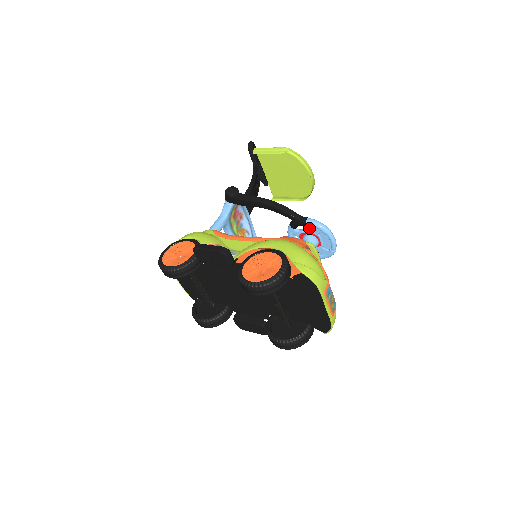
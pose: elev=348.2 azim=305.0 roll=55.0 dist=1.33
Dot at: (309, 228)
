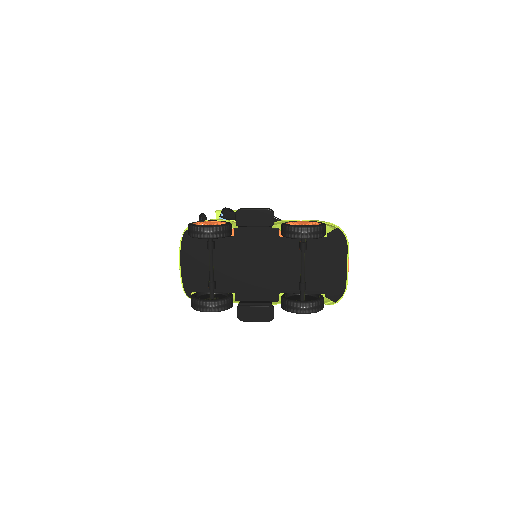
Dot at: occluded
